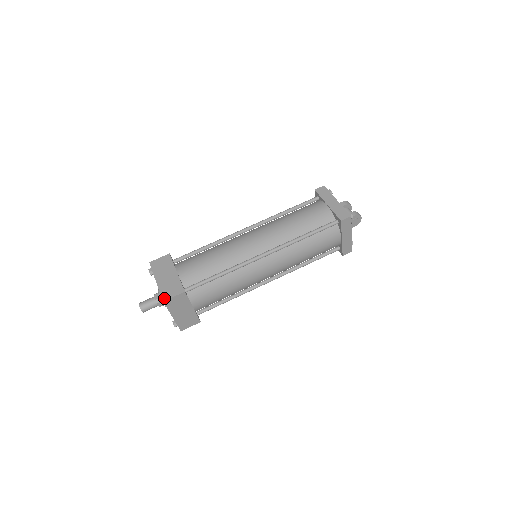
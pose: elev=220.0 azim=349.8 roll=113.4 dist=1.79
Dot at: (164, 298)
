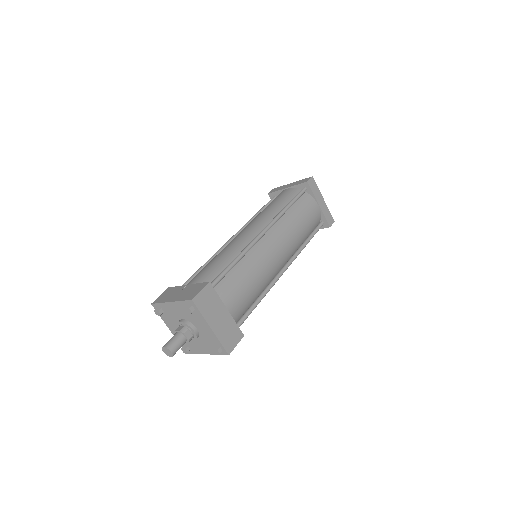
Dot at: (229, 350)
